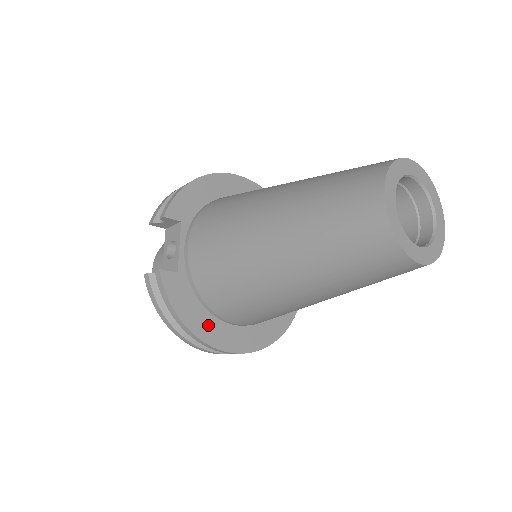
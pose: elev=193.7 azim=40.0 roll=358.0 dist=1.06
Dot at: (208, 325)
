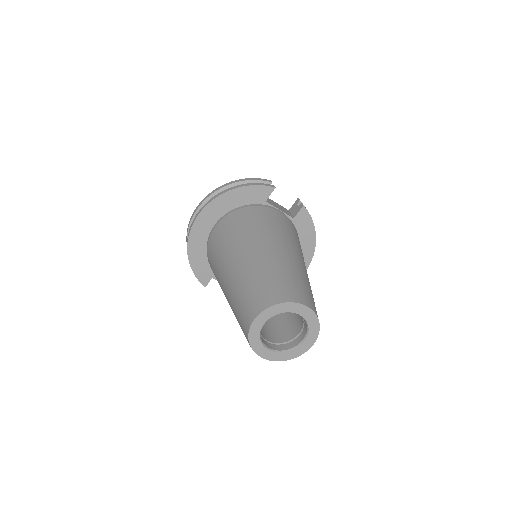
Dot at: occluded
